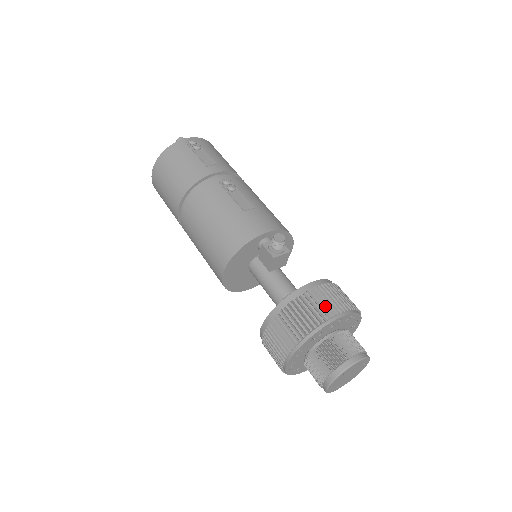
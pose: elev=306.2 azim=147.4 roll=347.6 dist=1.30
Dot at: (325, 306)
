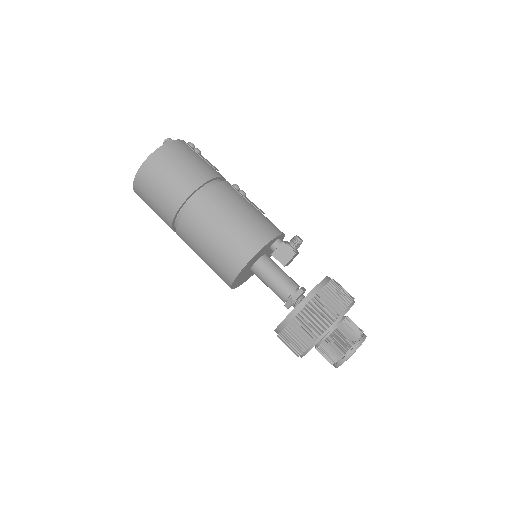
Dot at: (345, 292)
